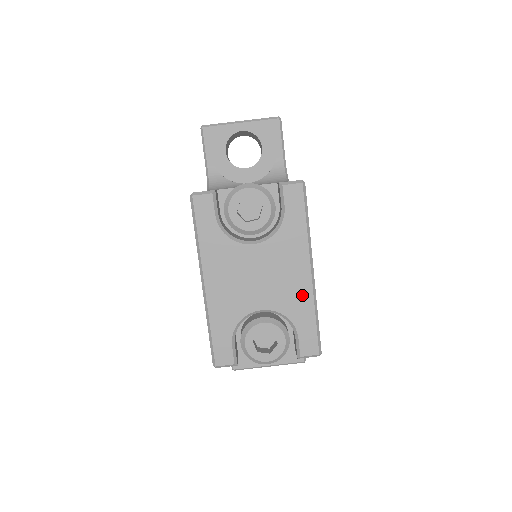
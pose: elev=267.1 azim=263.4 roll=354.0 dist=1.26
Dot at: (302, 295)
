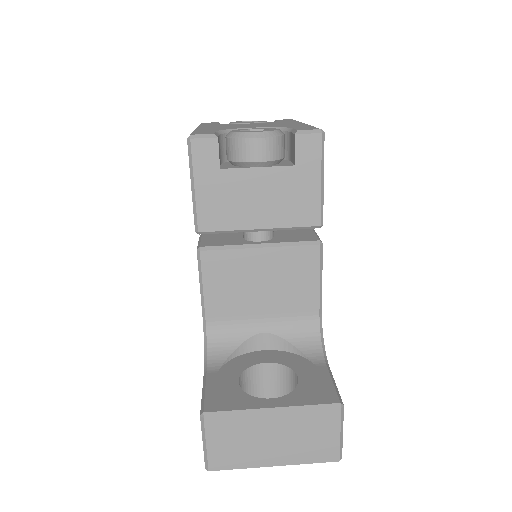
Dot at: (296, 125)
